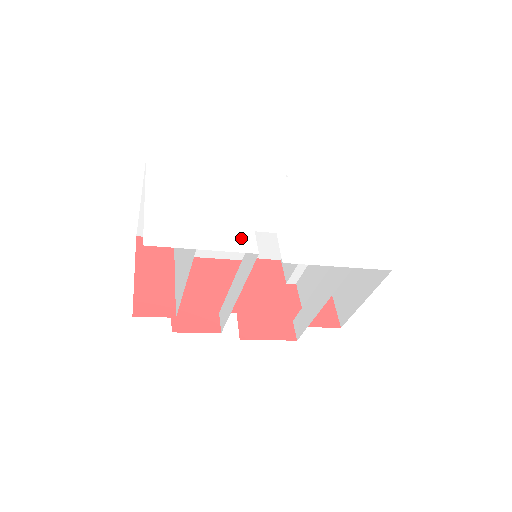
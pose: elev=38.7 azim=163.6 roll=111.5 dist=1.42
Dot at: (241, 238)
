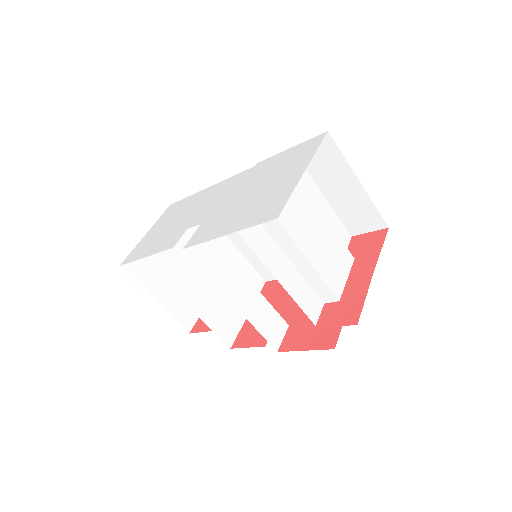
Dot at: (173, 239)
